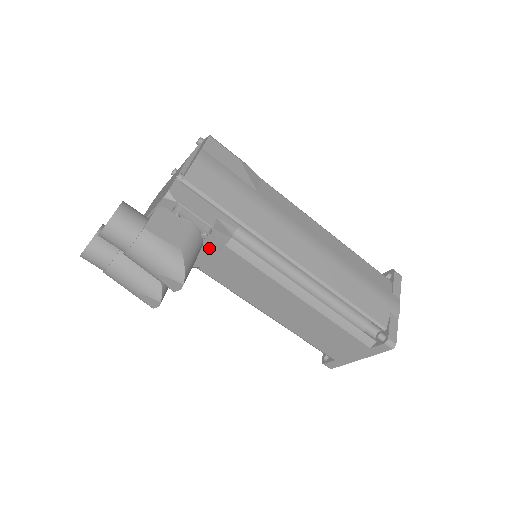
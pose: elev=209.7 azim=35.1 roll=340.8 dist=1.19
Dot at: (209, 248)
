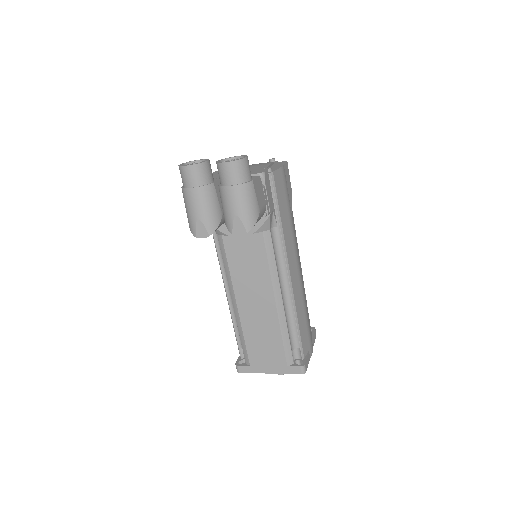
Dot at: occluded
